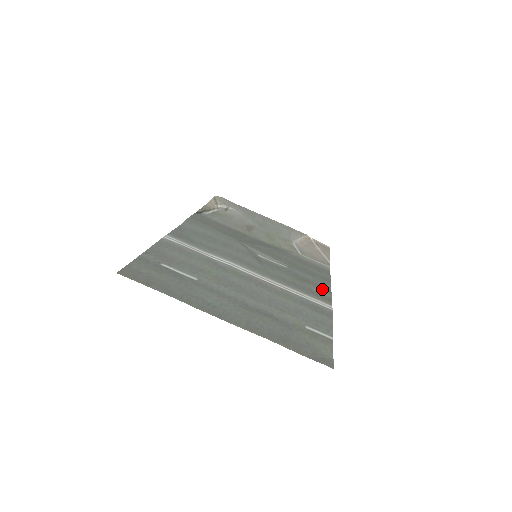
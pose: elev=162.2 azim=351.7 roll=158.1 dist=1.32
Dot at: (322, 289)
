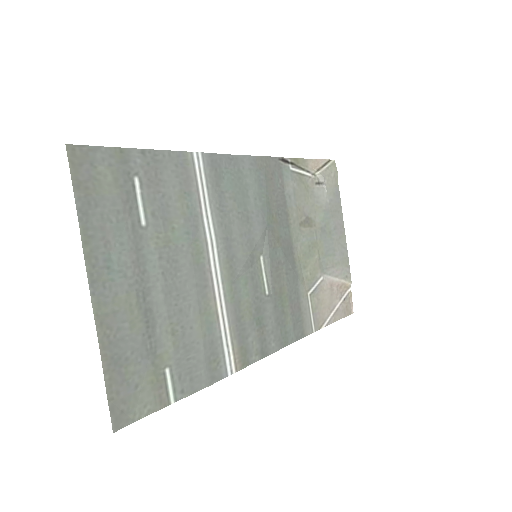
Dot at: (260, 347)
